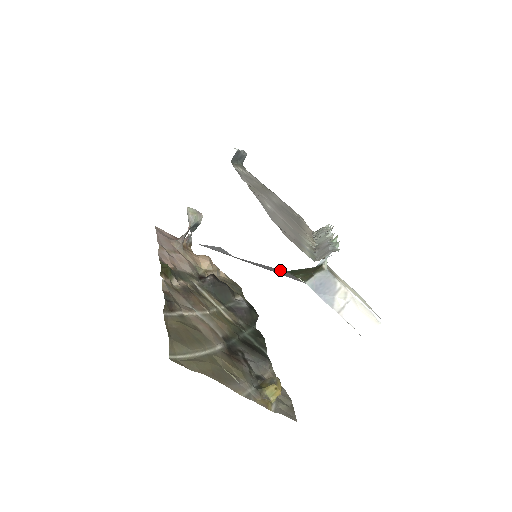
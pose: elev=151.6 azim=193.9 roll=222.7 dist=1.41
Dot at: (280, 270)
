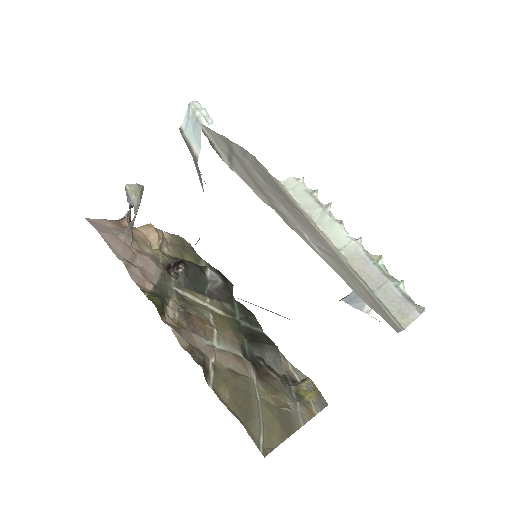
Dot at: occluded
